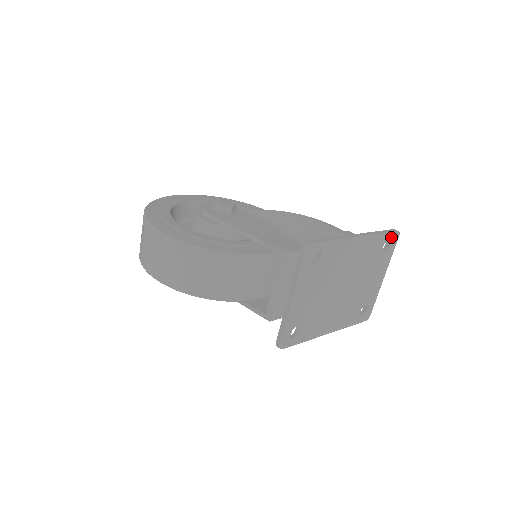
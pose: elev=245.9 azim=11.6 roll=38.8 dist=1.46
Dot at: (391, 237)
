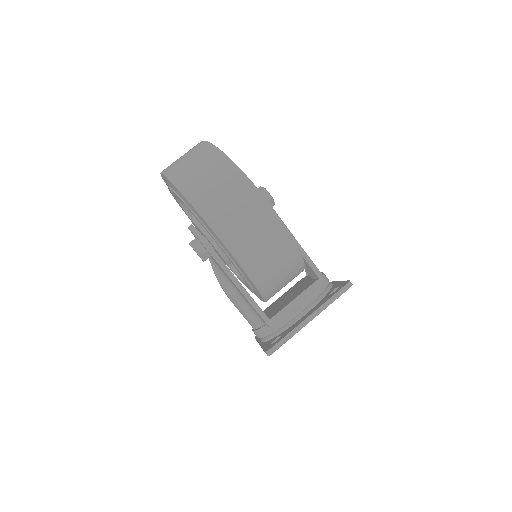
Dot at: occluded
